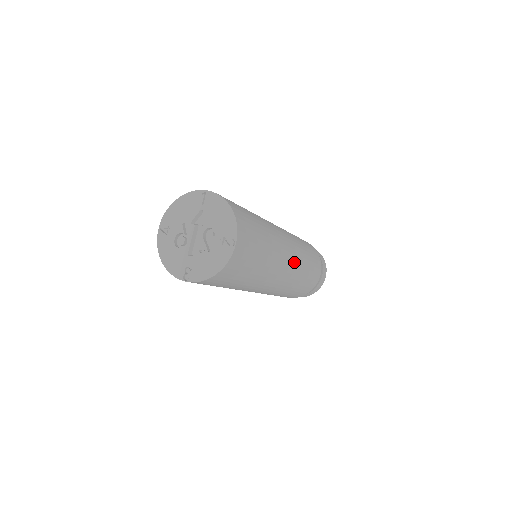
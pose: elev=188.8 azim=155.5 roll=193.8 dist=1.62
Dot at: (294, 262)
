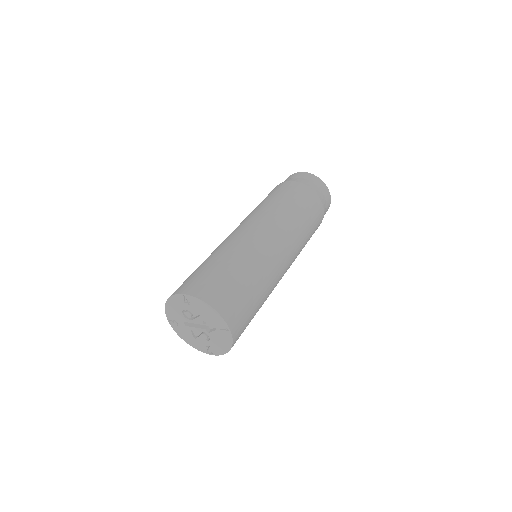
Dot at: occluded
